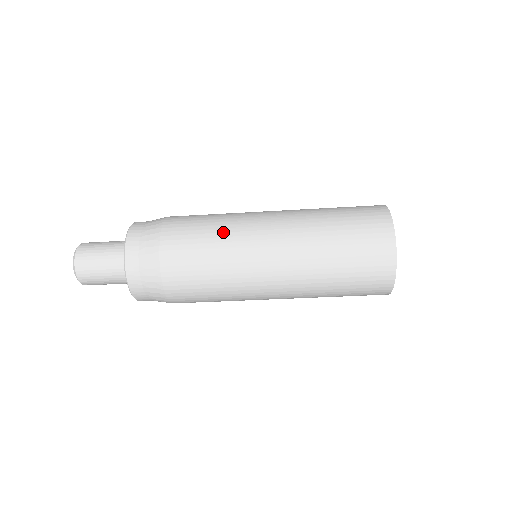
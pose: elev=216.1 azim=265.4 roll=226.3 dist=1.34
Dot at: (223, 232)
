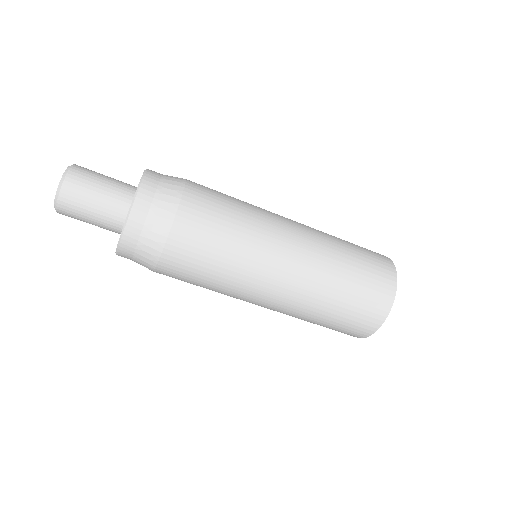
Dot at: (239, 249)
